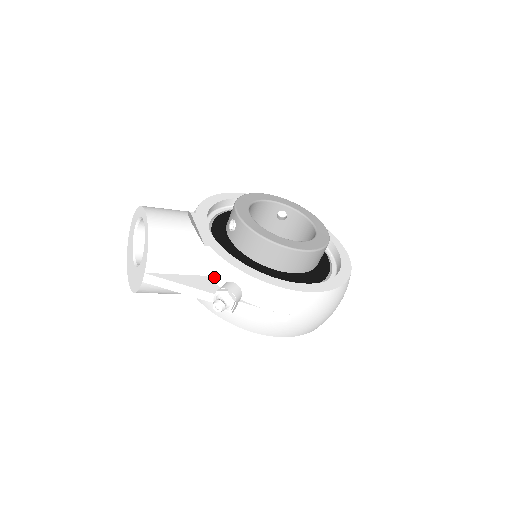
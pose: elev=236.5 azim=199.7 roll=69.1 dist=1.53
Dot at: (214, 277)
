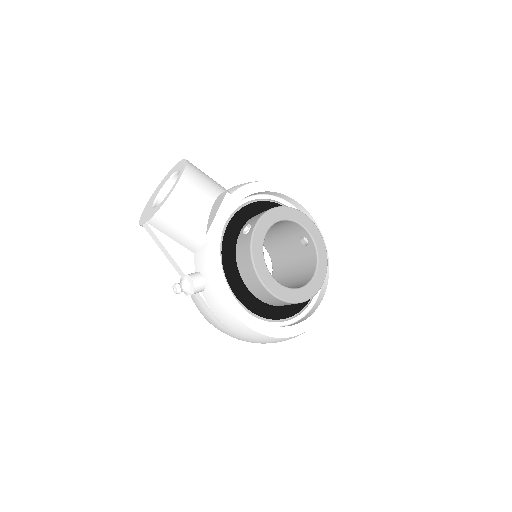
Dot at: (197, 261)
